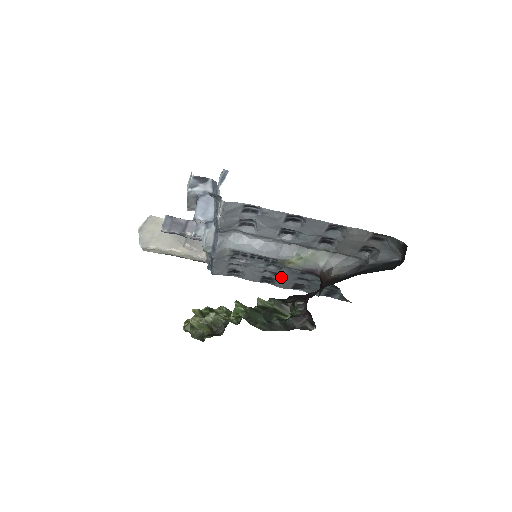
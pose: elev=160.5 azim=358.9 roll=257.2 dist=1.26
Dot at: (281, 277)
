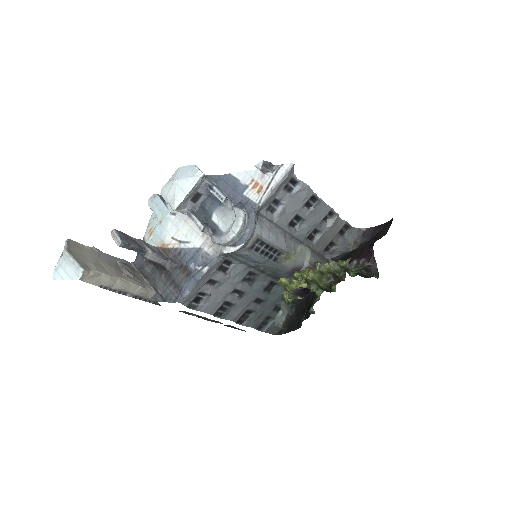
Dot at: (241, 300)
